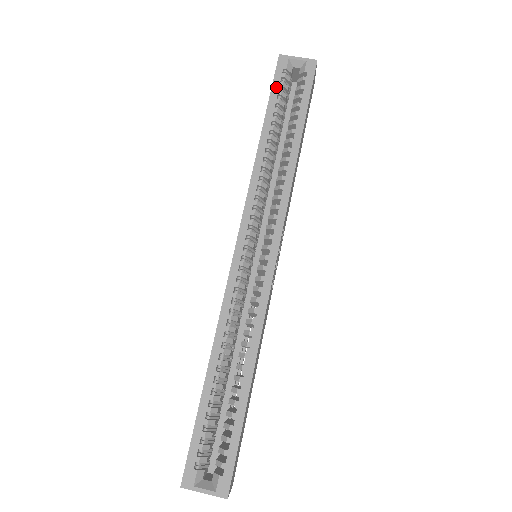
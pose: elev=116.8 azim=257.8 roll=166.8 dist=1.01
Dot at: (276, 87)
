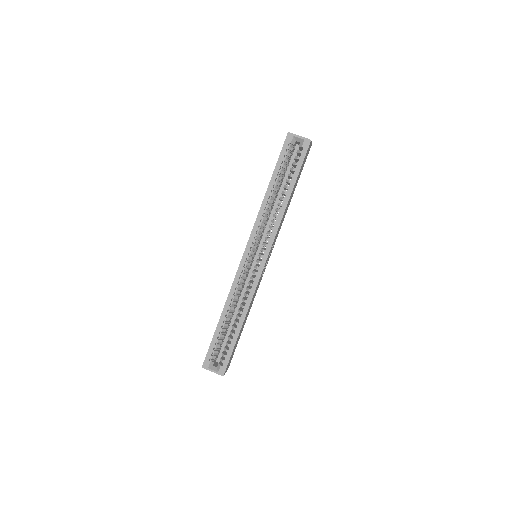
Dot at: (282, 155)
